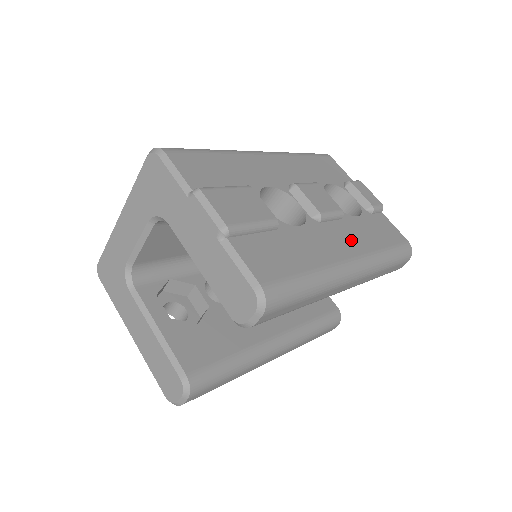
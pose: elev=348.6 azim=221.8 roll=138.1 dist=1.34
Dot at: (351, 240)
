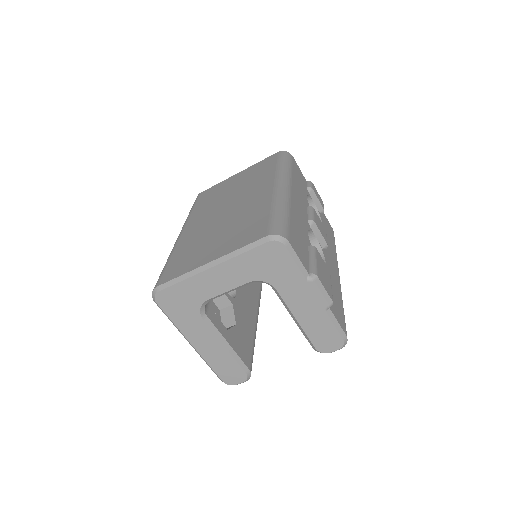
Dot at: (332, 255)
